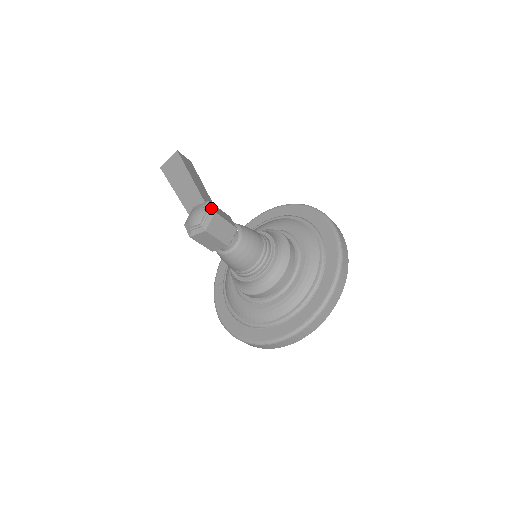
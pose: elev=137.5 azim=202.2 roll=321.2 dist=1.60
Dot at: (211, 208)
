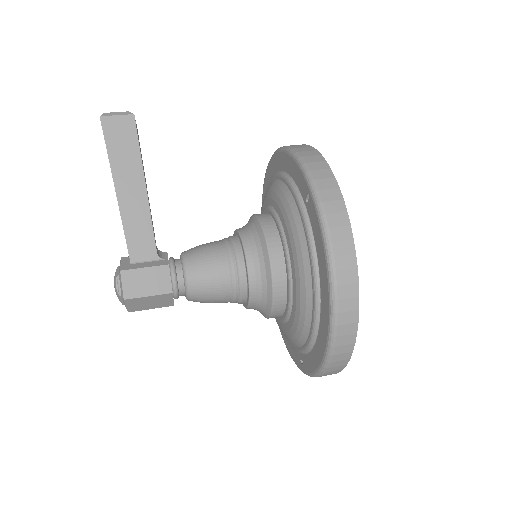
Dot at: (121, 289)
